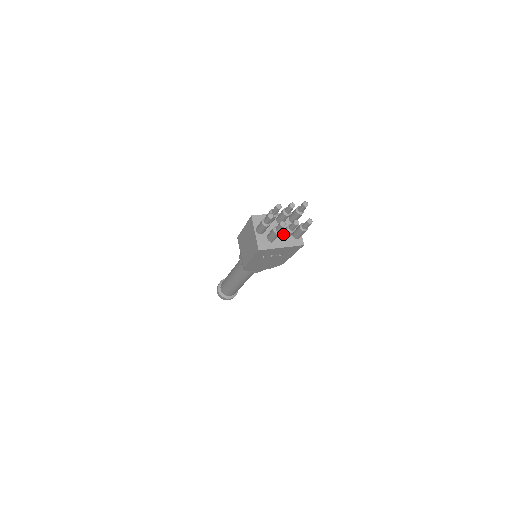
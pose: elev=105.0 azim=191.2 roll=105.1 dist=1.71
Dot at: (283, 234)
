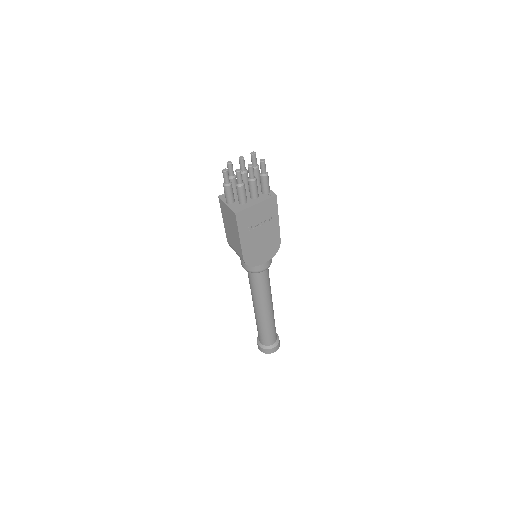
Dot at: (250, 191)
